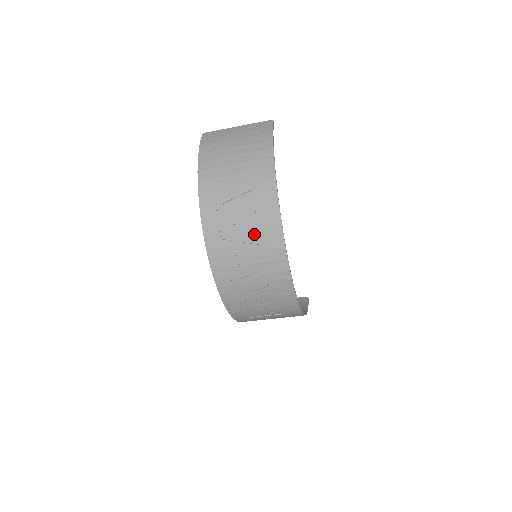
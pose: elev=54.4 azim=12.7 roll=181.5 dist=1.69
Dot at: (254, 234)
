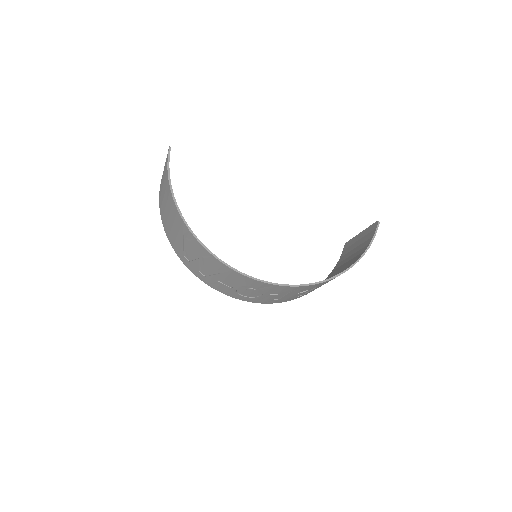
Dot at: (211, 268)
